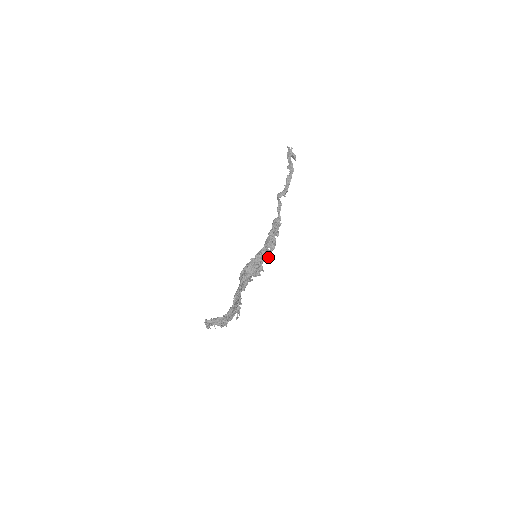
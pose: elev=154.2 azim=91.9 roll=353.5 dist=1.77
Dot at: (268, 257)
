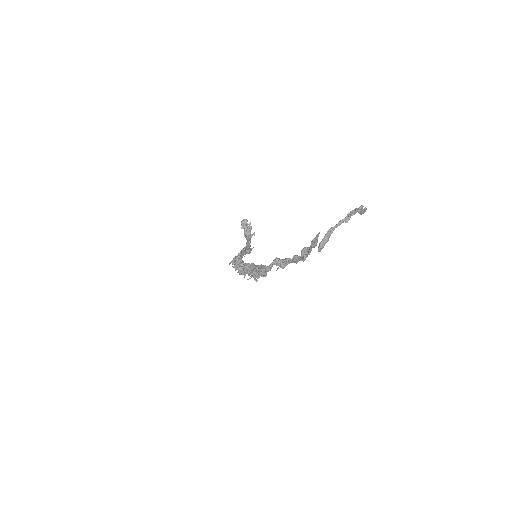
Dot at: occluded
